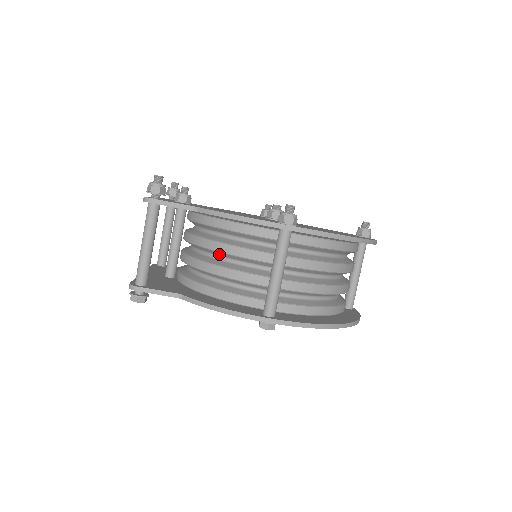
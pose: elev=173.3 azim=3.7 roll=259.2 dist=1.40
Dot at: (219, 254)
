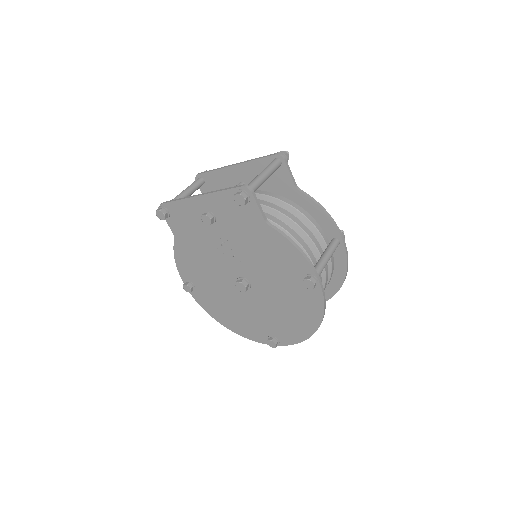
Dot at: (289, 224)
